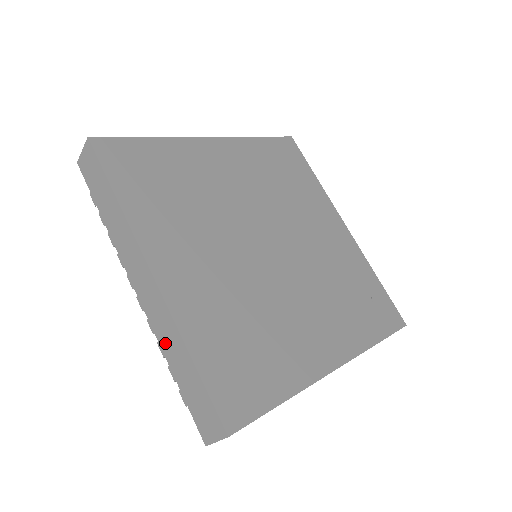
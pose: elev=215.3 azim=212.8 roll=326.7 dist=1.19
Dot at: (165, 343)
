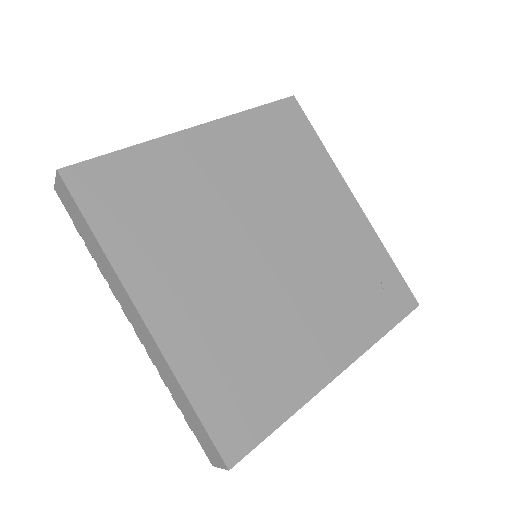
Dot at: (165, 377)
